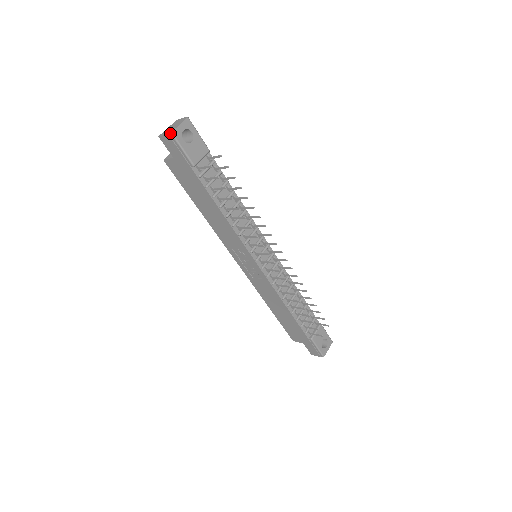
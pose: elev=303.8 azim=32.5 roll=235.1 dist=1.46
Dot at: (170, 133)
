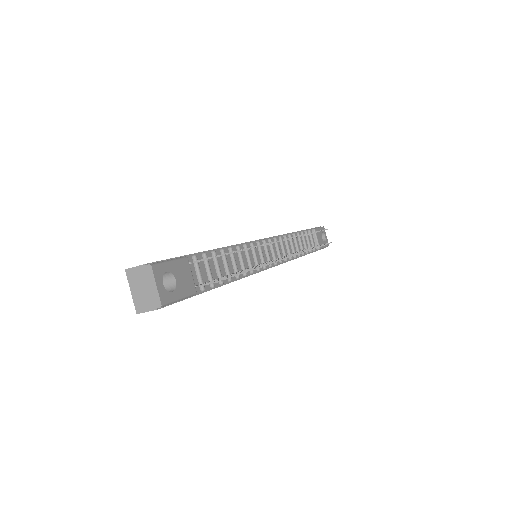
Dot at: (160, 308)
